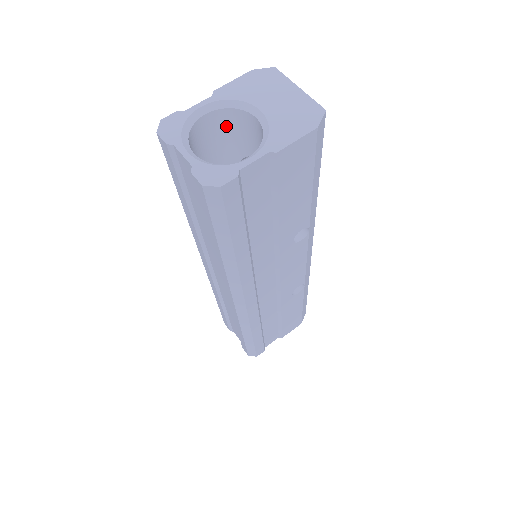
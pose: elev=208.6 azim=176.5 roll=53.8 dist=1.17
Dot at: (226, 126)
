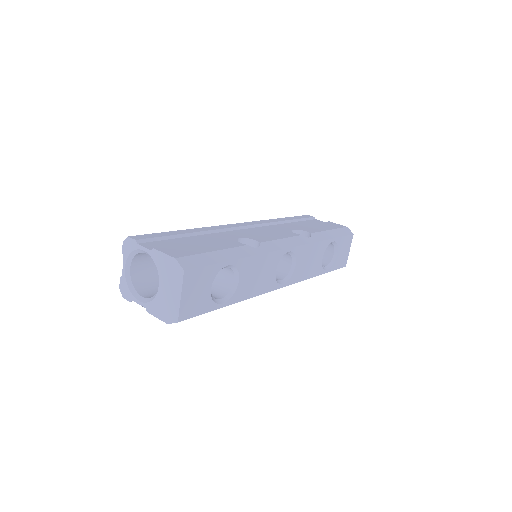
Dot at: occluded
